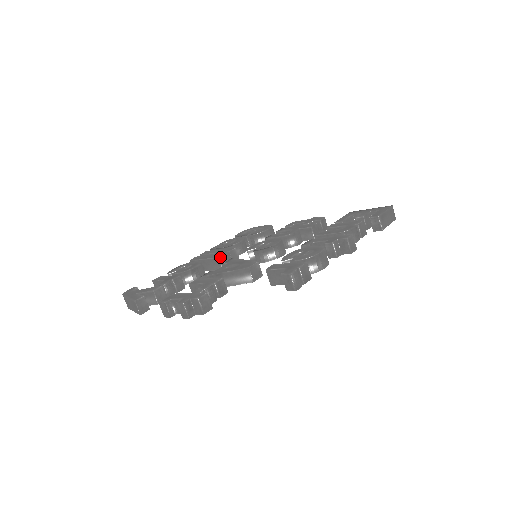
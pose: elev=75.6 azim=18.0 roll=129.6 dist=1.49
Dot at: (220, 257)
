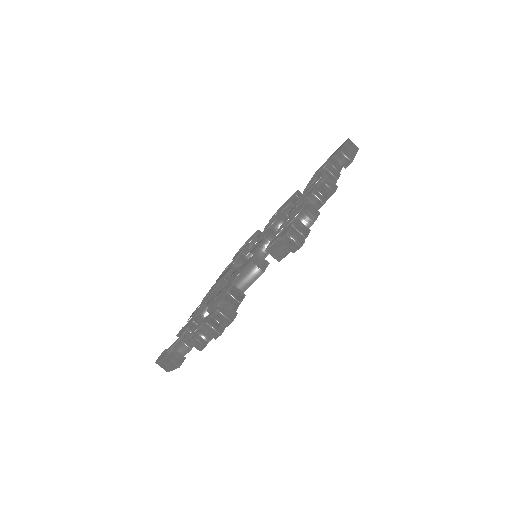
Dot at: (225, 278)
